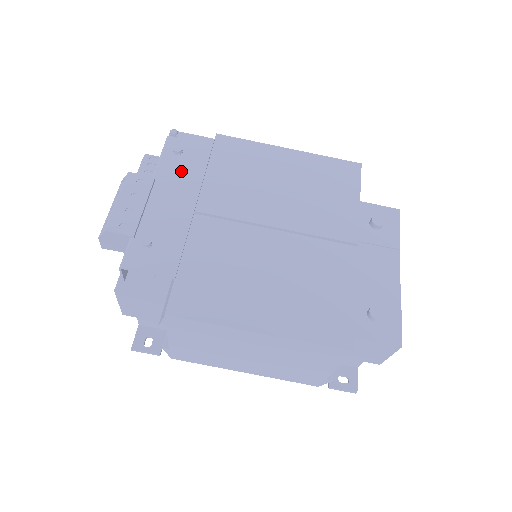
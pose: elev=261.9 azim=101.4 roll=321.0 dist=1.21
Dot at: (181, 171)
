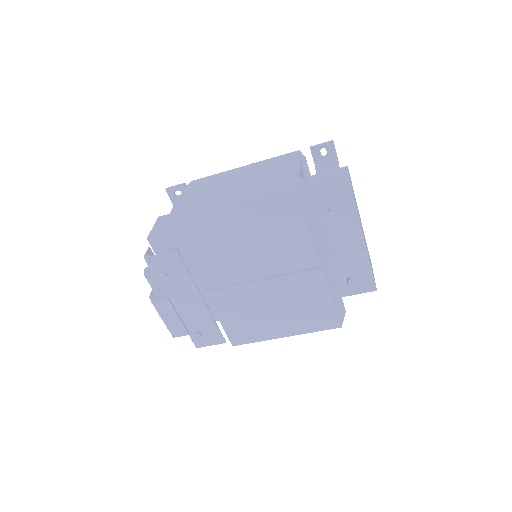
Dot at: (178, 285)
